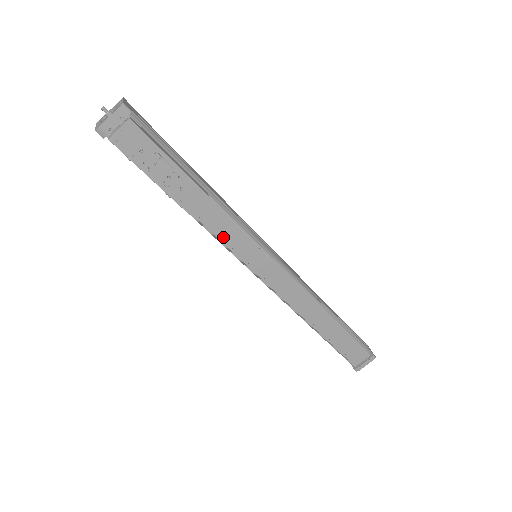
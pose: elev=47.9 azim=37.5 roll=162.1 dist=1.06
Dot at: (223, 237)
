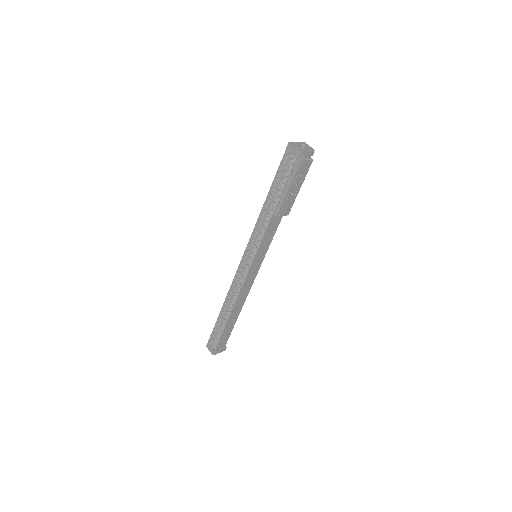
Dot at: (265, 237)
